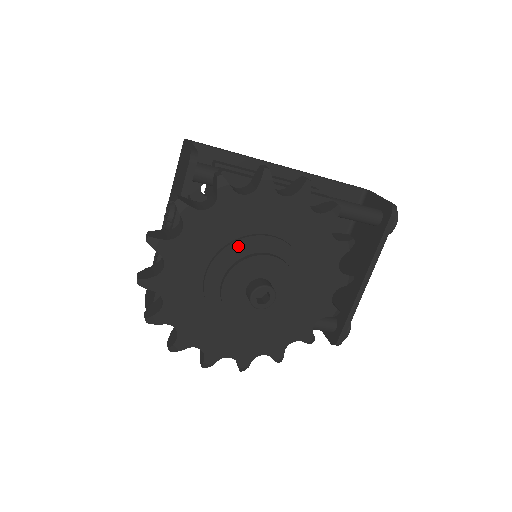
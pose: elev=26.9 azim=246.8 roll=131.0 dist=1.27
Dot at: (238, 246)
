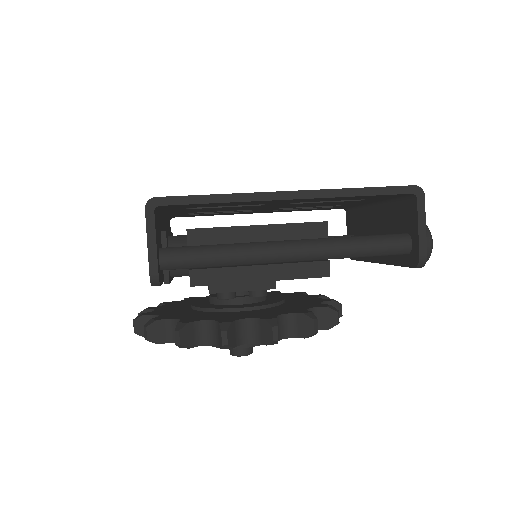
Dot at: occluded
